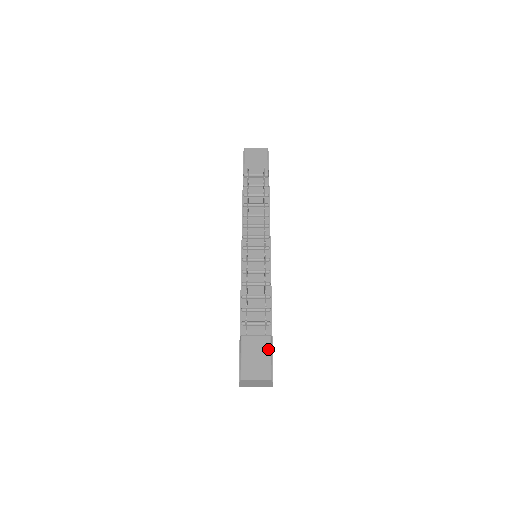
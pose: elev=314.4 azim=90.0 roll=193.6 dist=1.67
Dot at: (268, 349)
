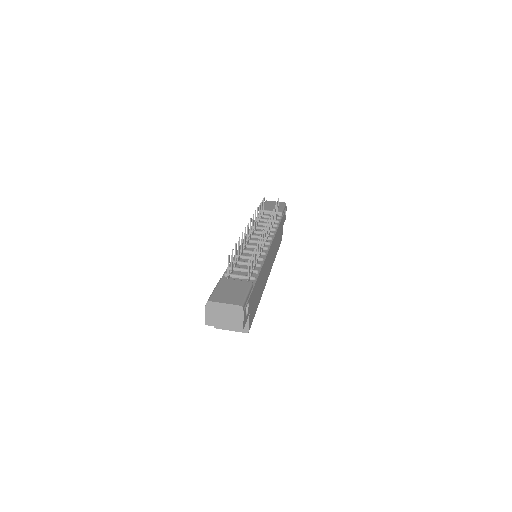
Dot at: (246, 288)
